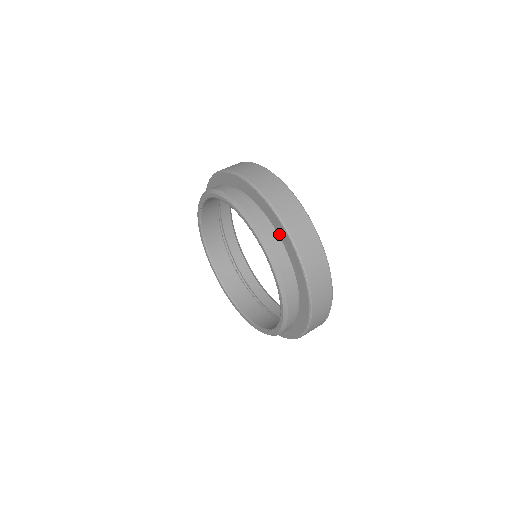
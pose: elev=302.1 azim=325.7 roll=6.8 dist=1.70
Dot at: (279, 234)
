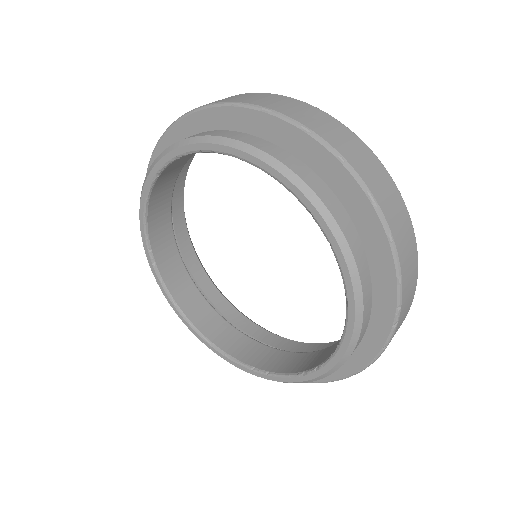
Dot at: (372, 266)
